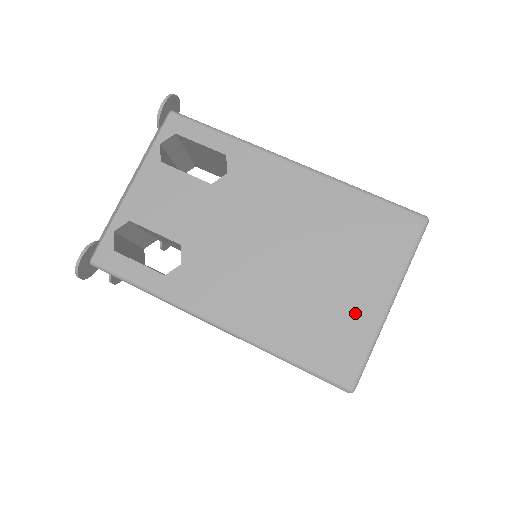
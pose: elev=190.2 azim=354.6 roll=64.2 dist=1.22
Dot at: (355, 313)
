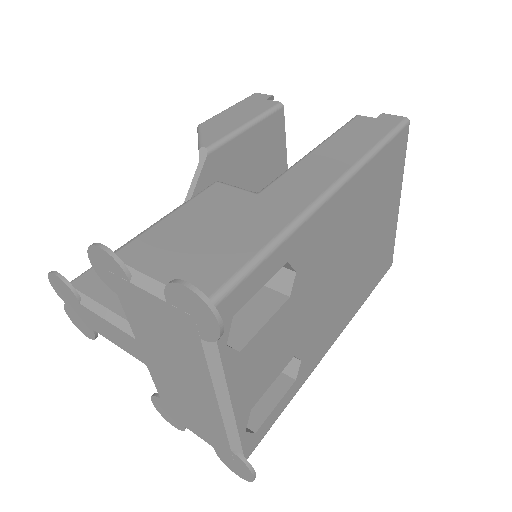
Dot at: (388, 232)
